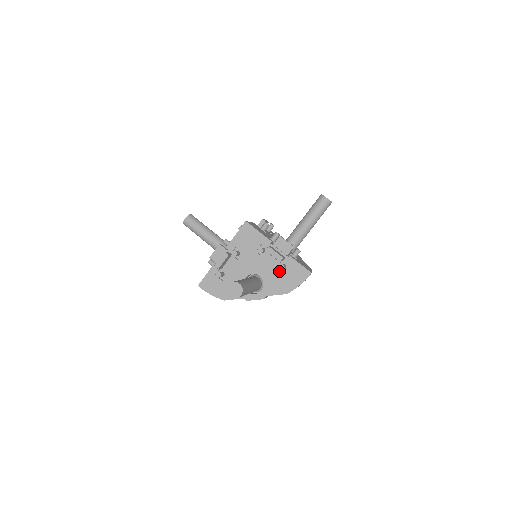
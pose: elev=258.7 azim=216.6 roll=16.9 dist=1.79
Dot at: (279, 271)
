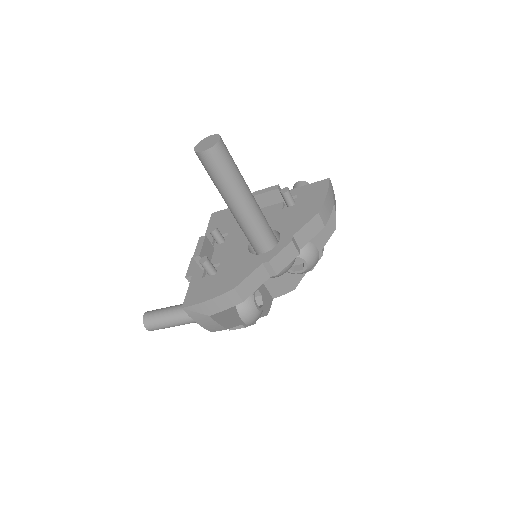
Dot at: (287, 208)
